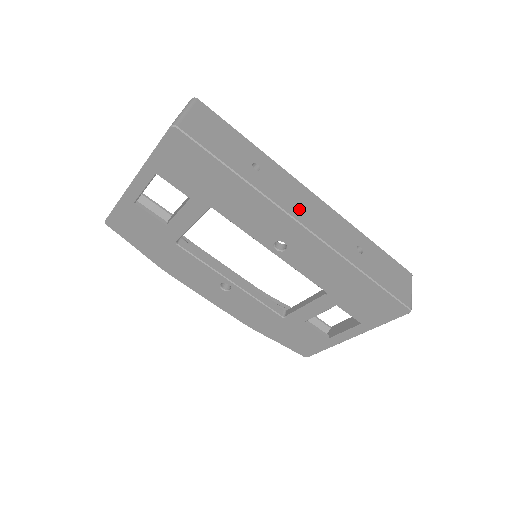
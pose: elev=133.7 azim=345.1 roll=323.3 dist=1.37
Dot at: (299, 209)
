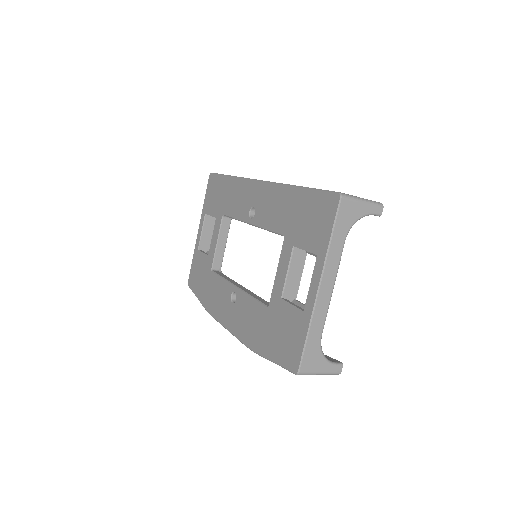
Dot at: occluded
